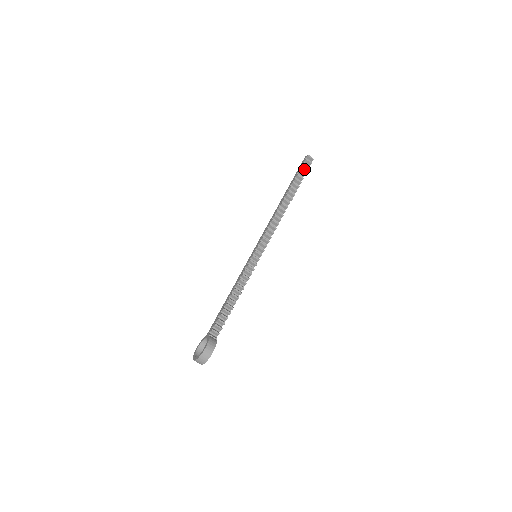
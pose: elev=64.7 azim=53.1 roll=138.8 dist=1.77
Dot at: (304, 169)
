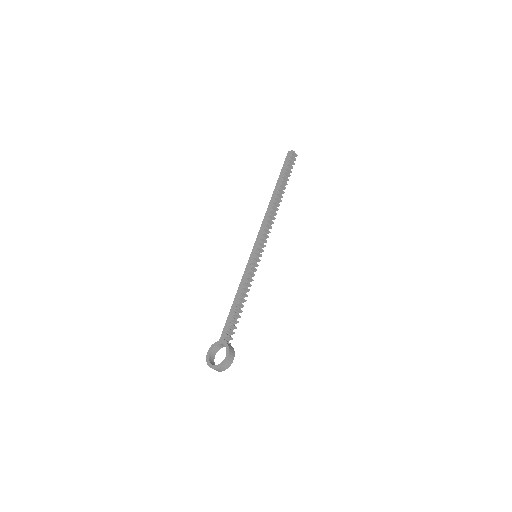
Dot at: (291, 166)
